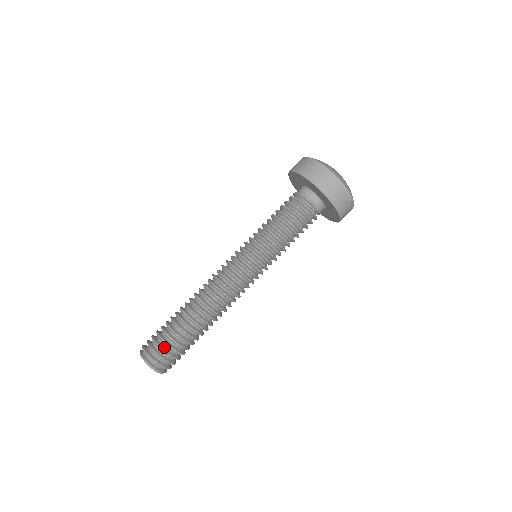
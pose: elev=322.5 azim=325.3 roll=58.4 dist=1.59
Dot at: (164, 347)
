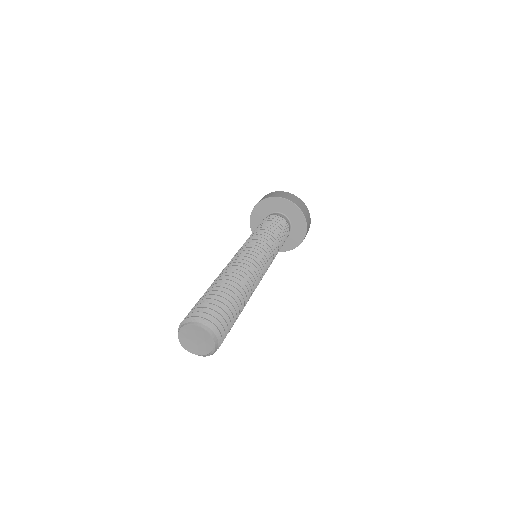
Dot at: (216, 313)
